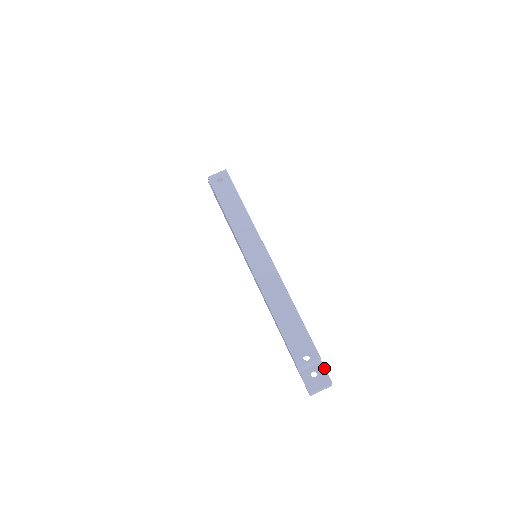
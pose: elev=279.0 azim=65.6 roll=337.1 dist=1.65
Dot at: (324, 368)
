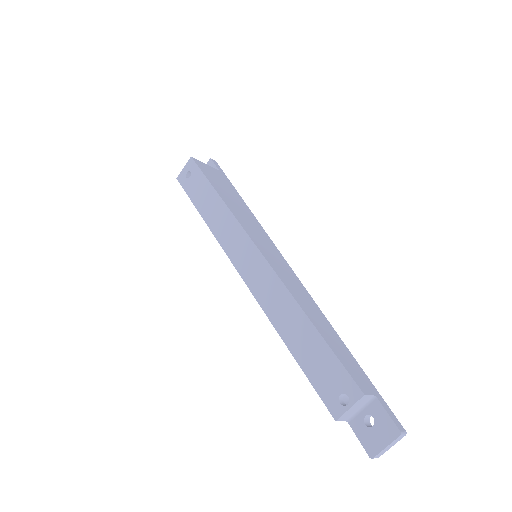
Dot at: (382, 408)
